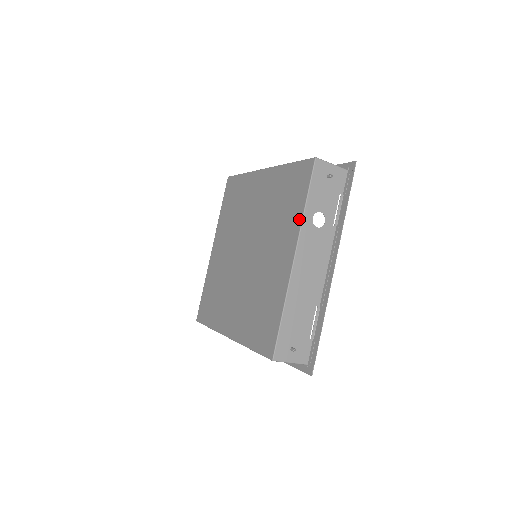
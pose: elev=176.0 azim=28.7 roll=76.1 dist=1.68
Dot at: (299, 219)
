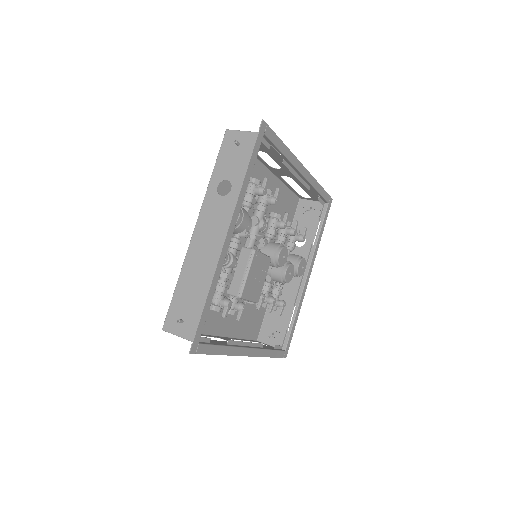
Dot at: occluded
